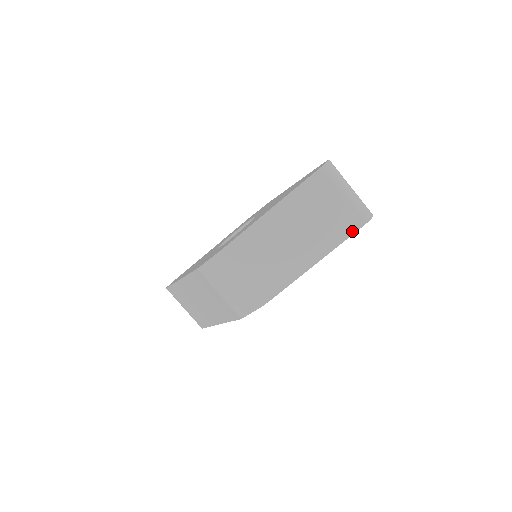
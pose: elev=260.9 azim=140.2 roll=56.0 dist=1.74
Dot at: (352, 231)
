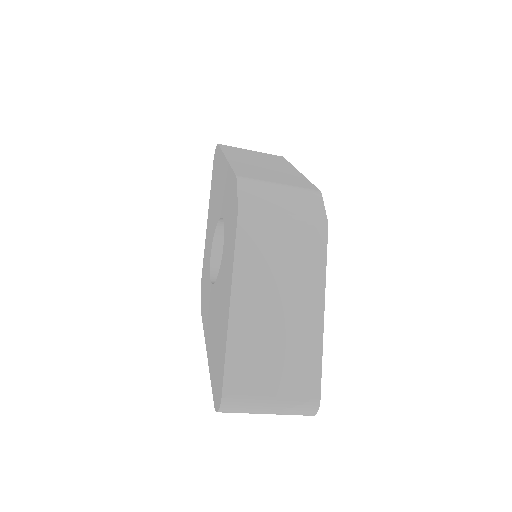
Dot at: occluded
